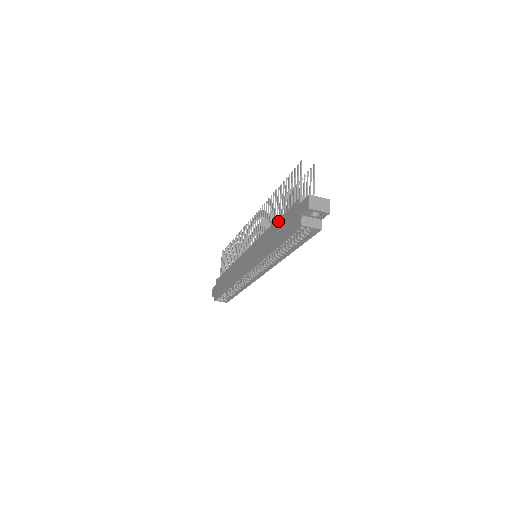
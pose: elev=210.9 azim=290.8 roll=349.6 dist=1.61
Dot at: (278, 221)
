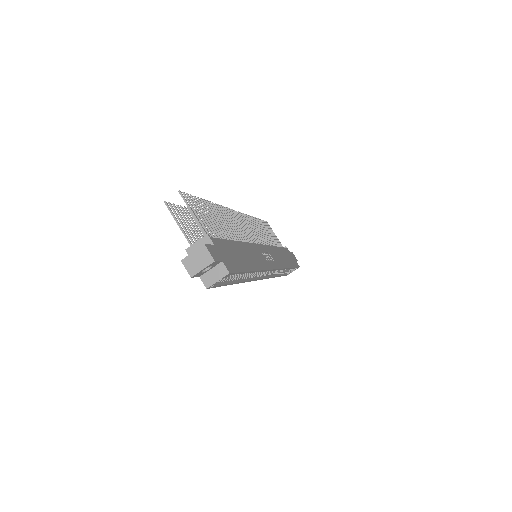
Dot at: occluded
